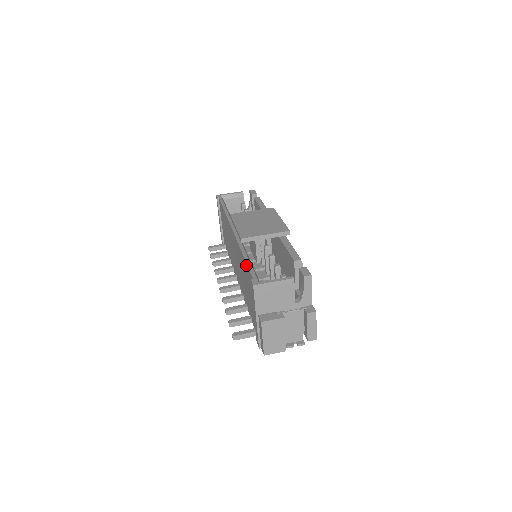
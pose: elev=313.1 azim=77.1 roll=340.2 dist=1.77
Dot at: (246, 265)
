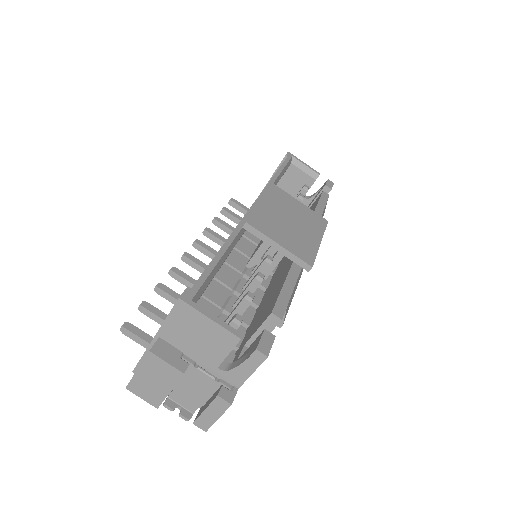
Dot at: occluded
